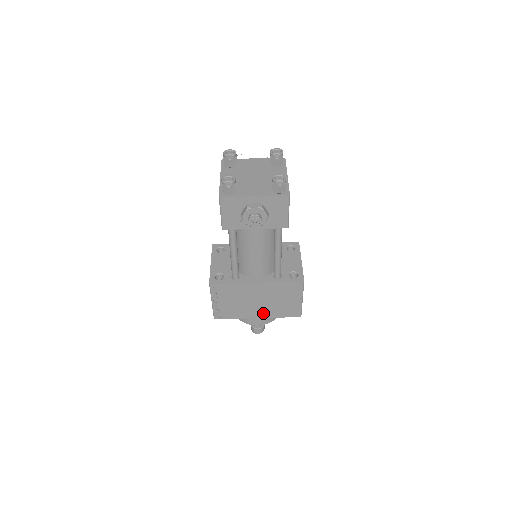
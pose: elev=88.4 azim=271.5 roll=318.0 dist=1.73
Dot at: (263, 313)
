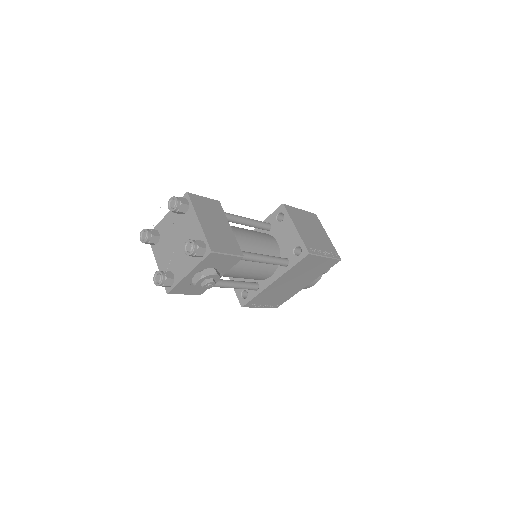
Dot at: (307, 282)
